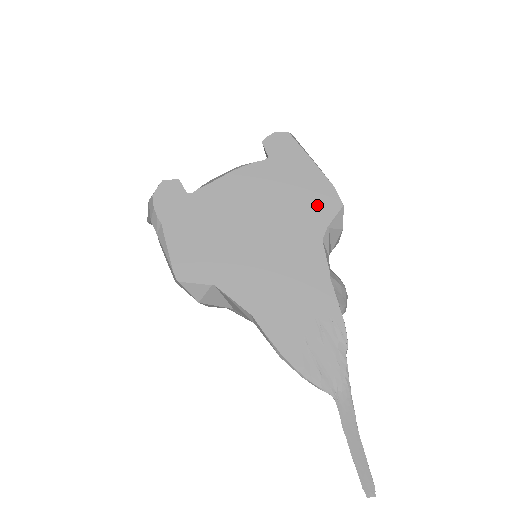
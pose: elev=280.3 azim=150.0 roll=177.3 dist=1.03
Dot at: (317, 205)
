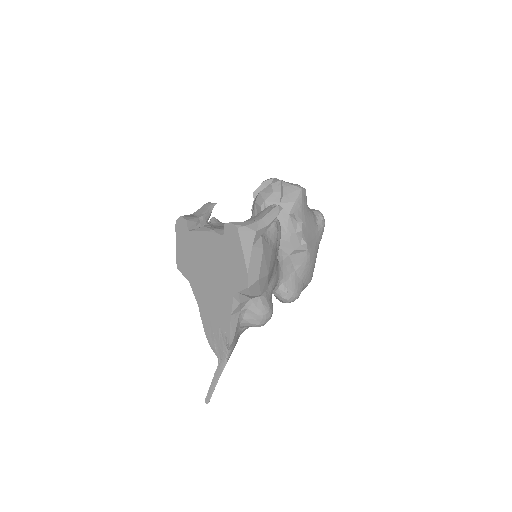
Dot at: (237, 278)
